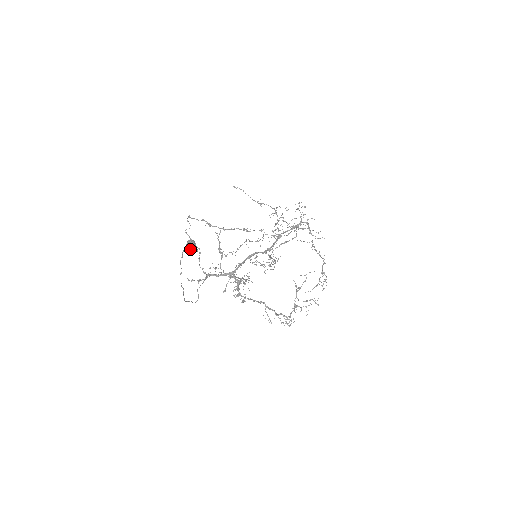
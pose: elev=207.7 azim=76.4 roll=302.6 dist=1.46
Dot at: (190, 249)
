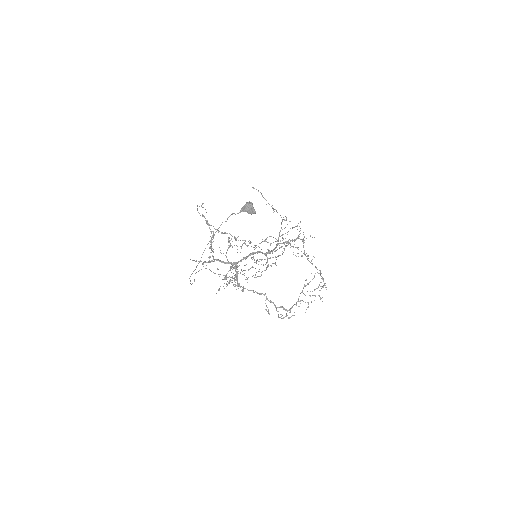
Dot at: (248, 210)
